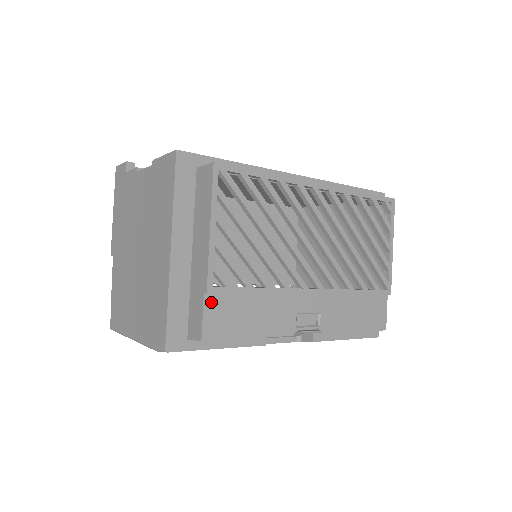
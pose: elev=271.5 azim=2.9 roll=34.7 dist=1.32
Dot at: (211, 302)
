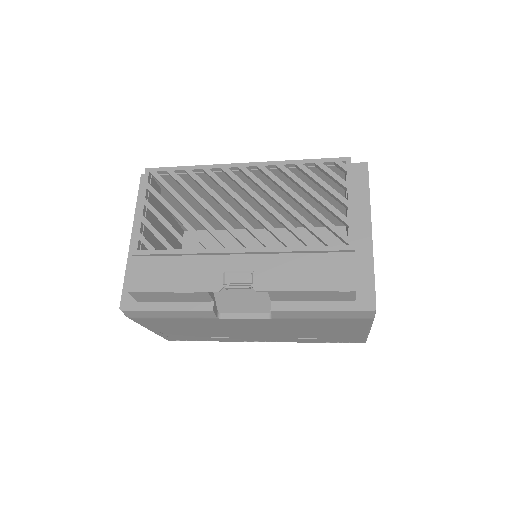
Dot at: (139, 263)
